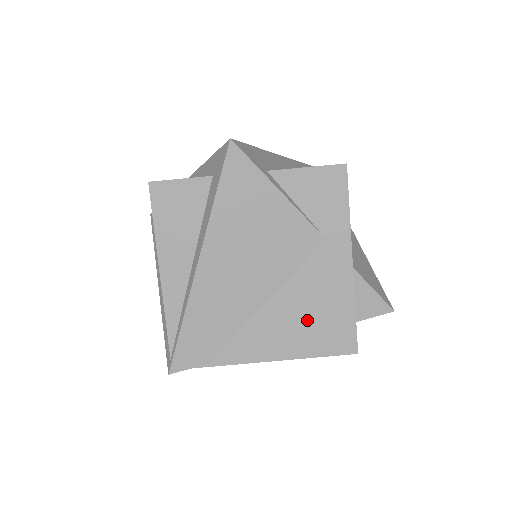
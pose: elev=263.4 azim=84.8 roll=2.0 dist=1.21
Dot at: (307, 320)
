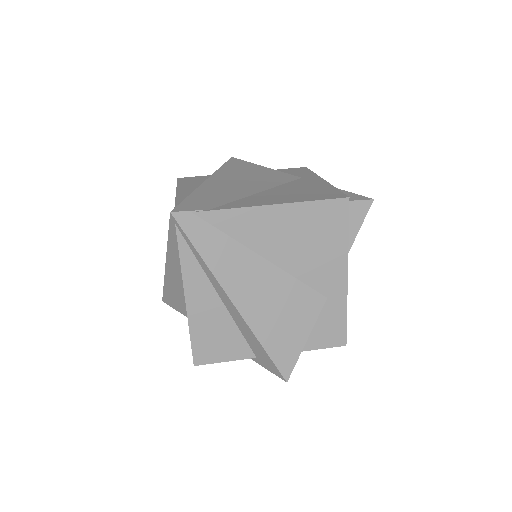
Dot at: (297, 193)
